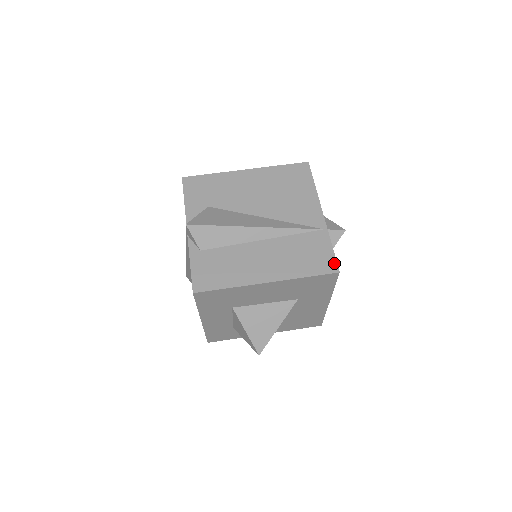
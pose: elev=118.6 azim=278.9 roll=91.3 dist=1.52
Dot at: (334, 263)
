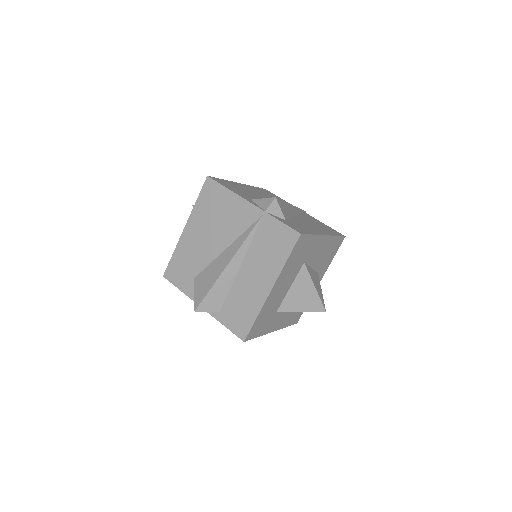
Dot at: (292, 231)
